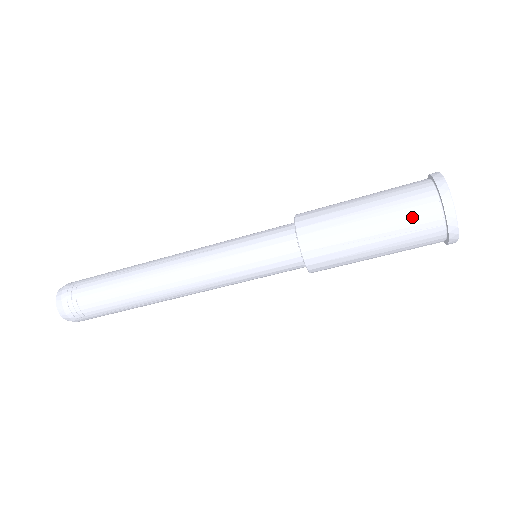
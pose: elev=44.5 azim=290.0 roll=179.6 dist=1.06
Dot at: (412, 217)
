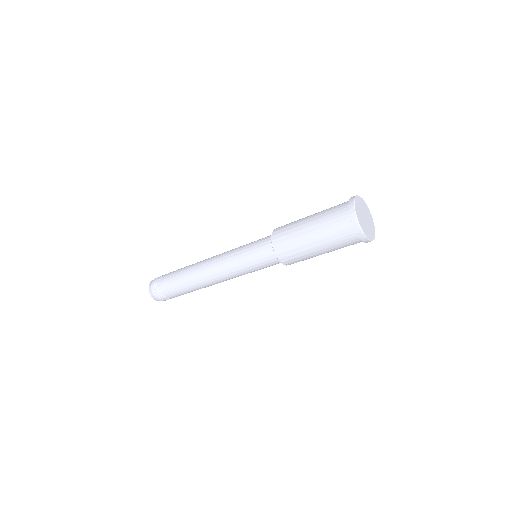
Dot at: (332, 214)
